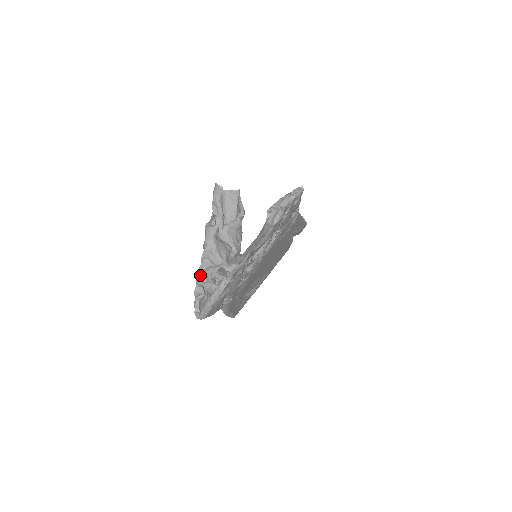
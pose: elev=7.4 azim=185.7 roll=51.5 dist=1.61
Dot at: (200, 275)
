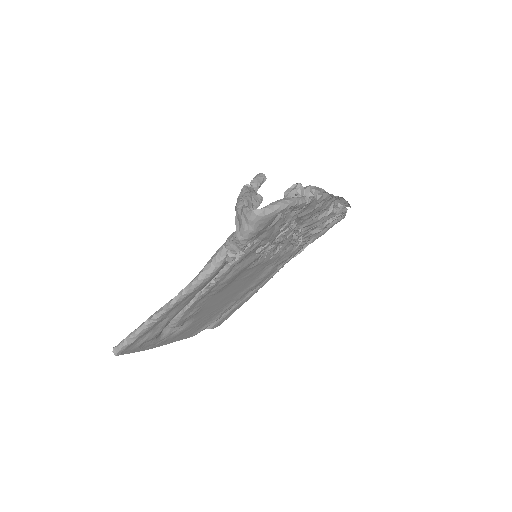
Dot at: (245, 199)
